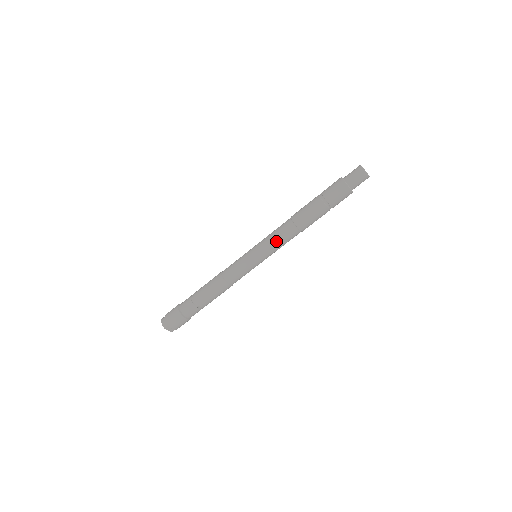
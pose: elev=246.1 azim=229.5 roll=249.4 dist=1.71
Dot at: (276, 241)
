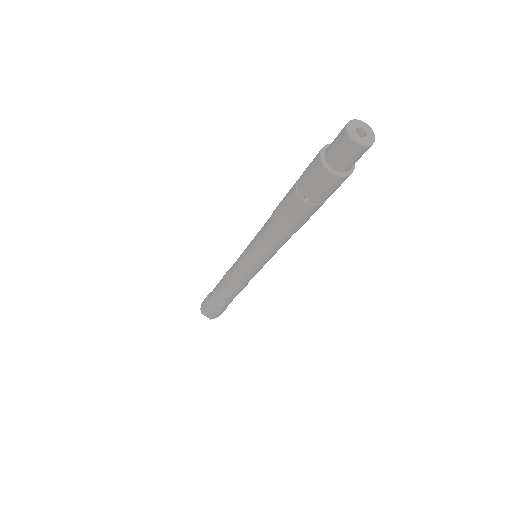
Dot at: (259, 242)
